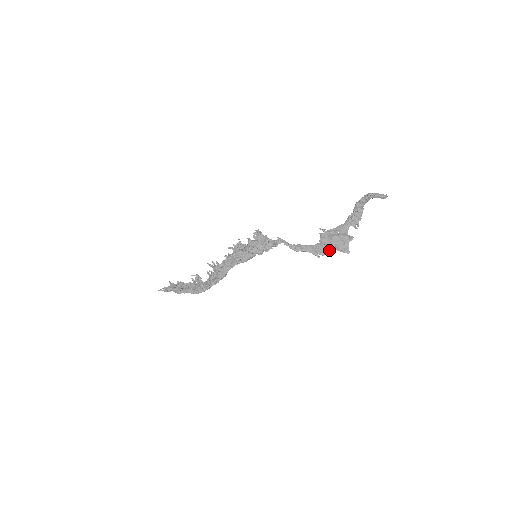
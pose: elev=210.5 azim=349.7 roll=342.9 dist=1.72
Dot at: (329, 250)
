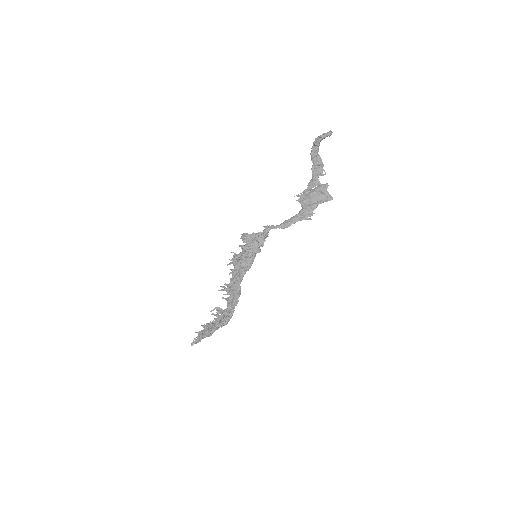
Dot at: (314, 208)
